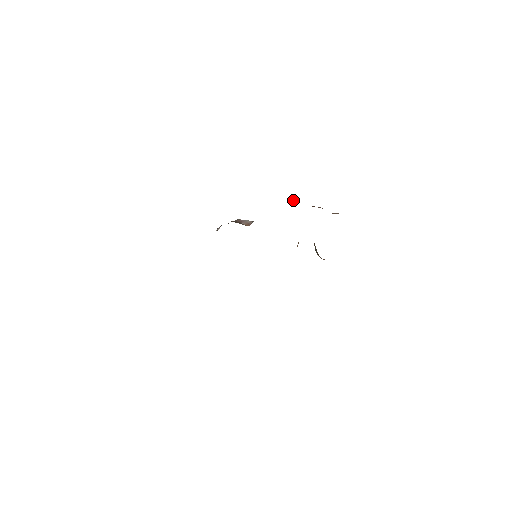
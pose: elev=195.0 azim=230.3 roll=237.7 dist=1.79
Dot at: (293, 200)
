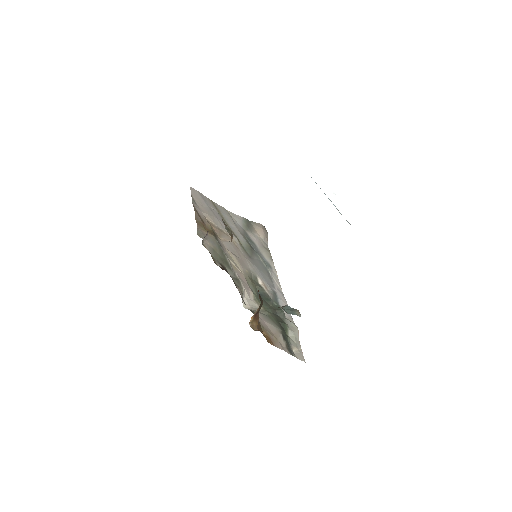
Dot at: occluded
